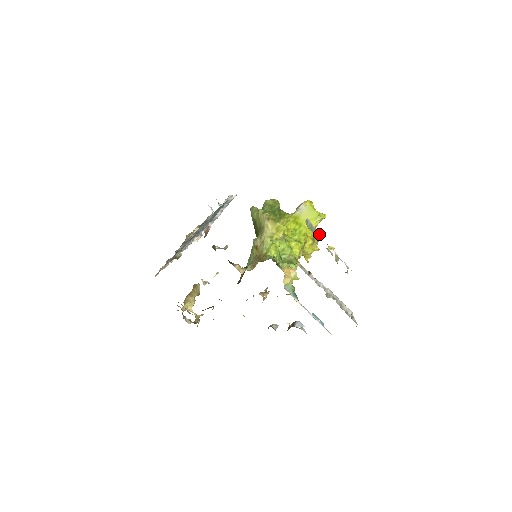
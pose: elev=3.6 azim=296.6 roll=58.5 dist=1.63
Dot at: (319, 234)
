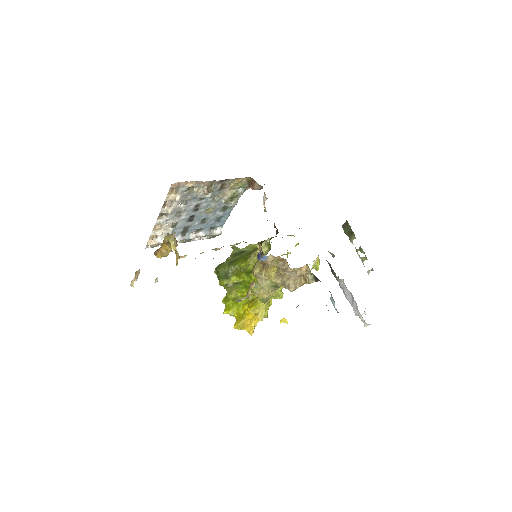
Dot at: (350, 240)
